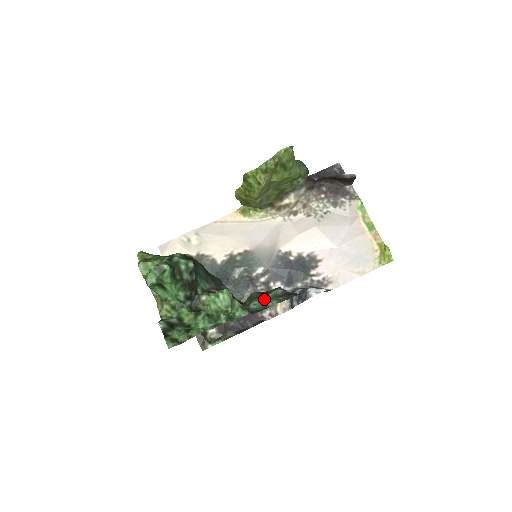
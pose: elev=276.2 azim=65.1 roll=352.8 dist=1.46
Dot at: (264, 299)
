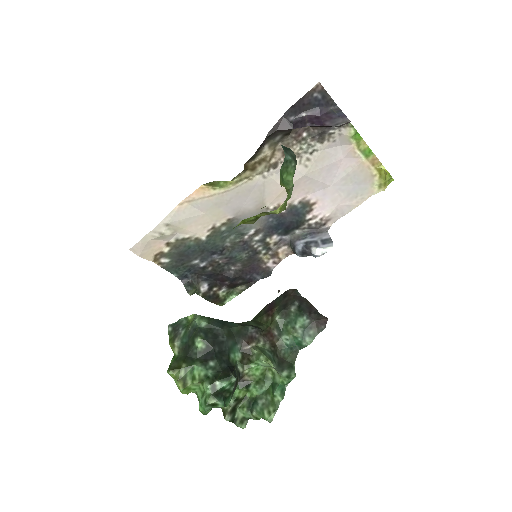
Dot at: (295, 337)
